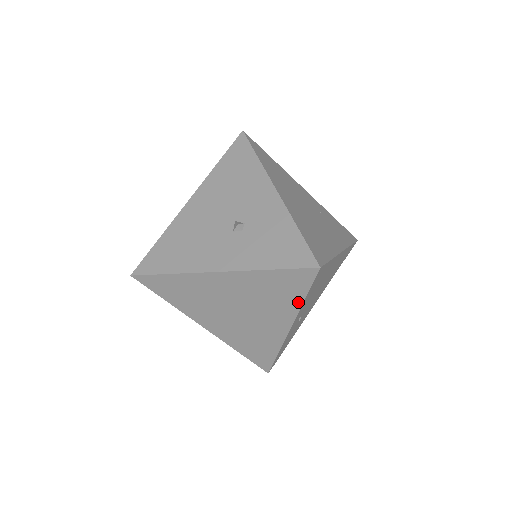
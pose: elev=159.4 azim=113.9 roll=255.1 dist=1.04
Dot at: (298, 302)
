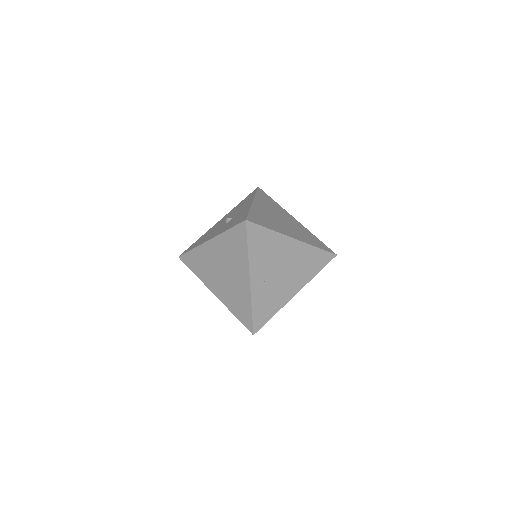
Dot at: (246, 253)
